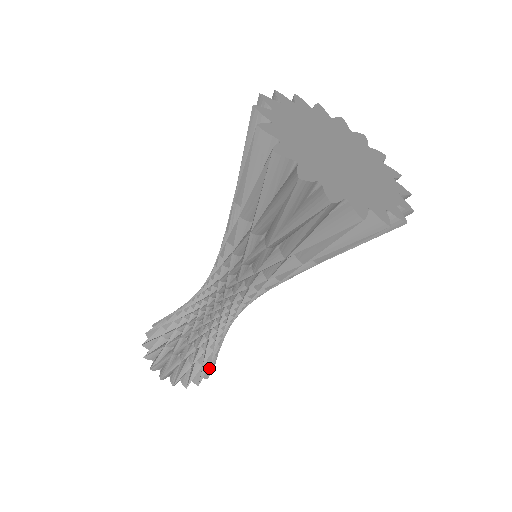
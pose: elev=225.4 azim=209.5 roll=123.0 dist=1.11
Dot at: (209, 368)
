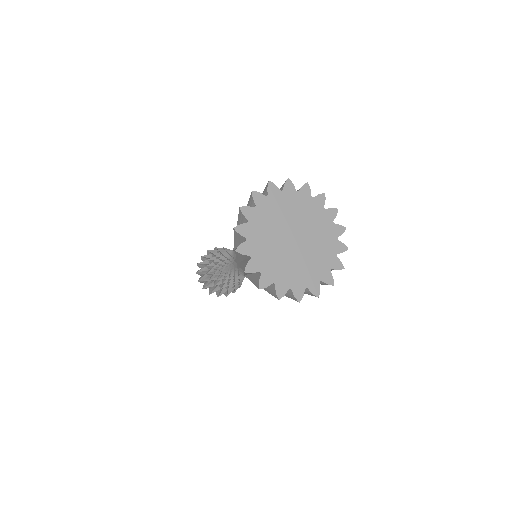
Dot at: occluded
